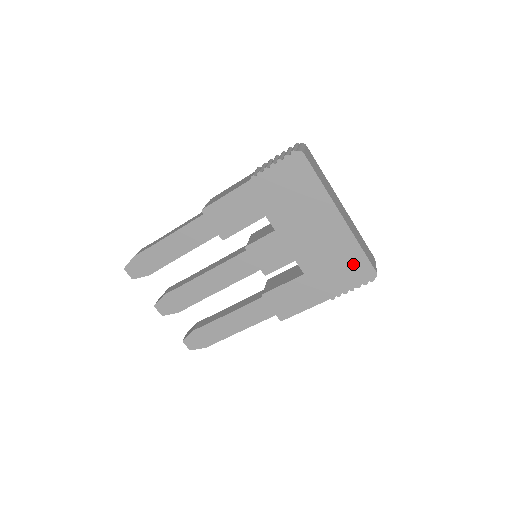
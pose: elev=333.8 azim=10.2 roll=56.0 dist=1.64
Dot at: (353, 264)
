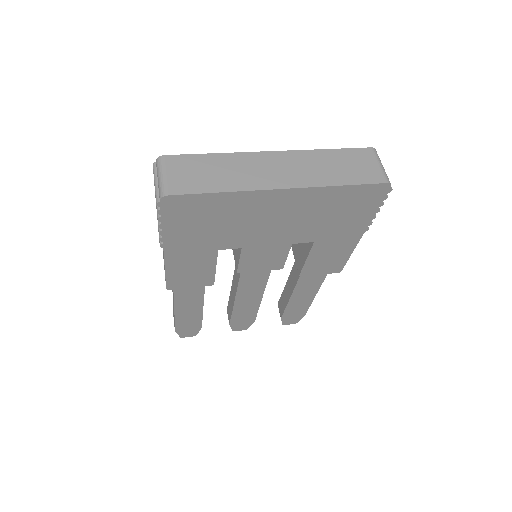
Dot at: (351, 200)
